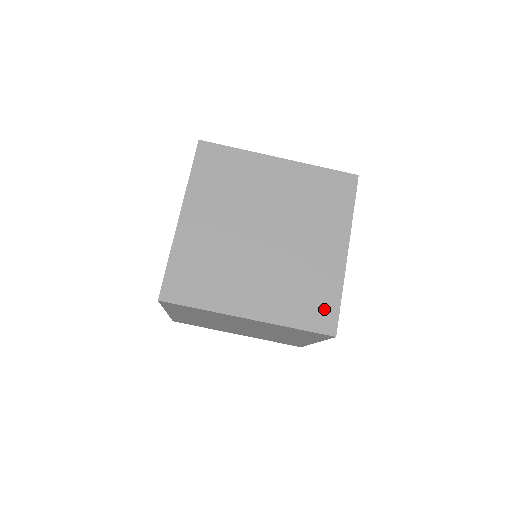
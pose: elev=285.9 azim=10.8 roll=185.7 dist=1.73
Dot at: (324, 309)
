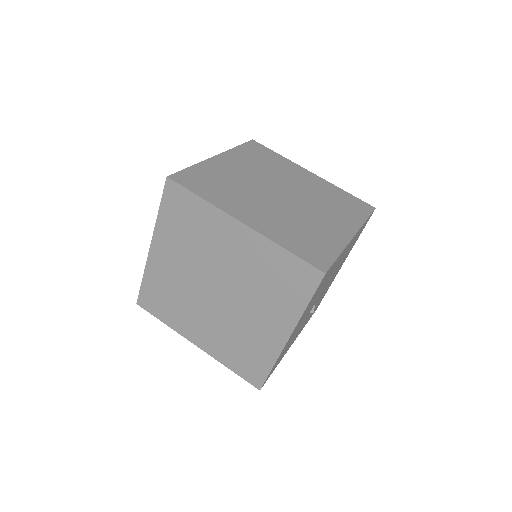
Dot at: (320, 253)
